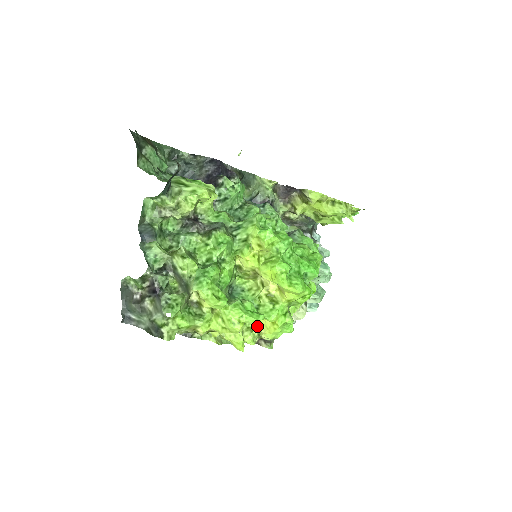
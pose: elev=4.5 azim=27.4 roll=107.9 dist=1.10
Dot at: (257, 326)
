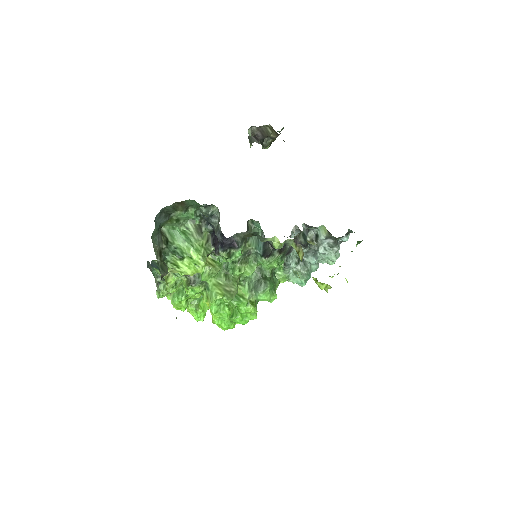
Dot at: occluded
